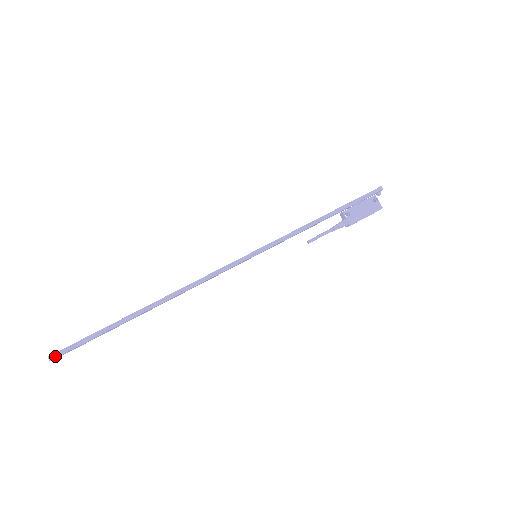
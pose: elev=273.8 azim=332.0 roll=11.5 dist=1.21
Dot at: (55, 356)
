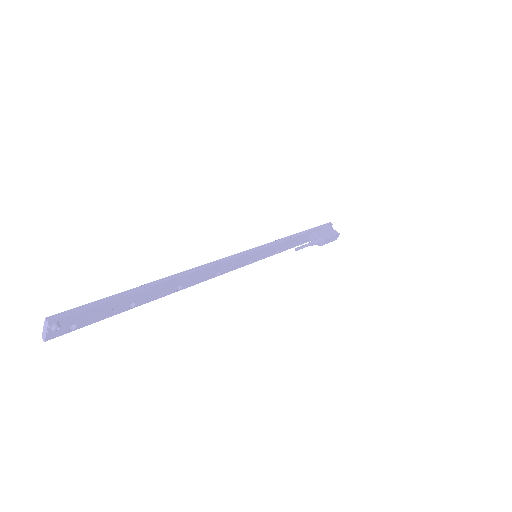
Dot at: (56, 317)
